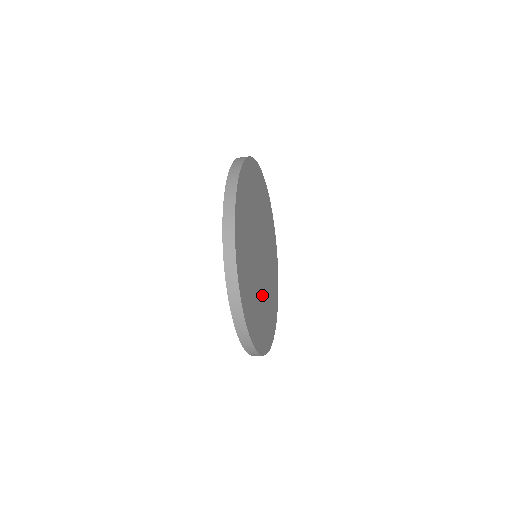
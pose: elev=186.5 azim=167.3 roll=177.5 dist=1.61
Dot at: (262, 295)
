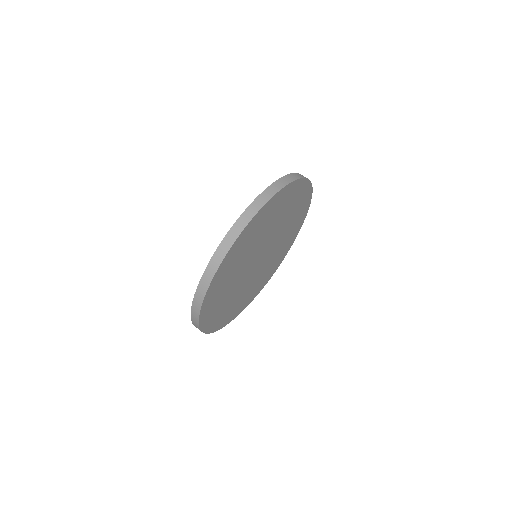
Dot at: (246, 286)
